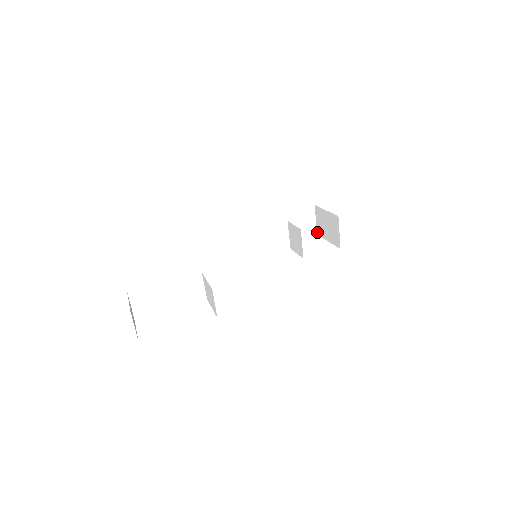
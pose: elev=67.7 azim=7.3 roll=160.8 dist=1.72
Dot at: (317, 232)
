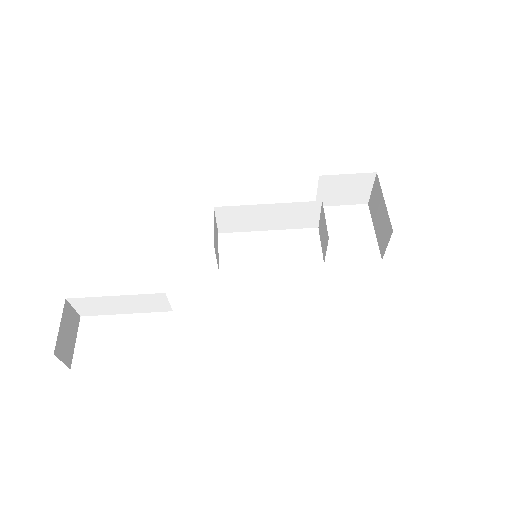
Dot at: (369, 202)
